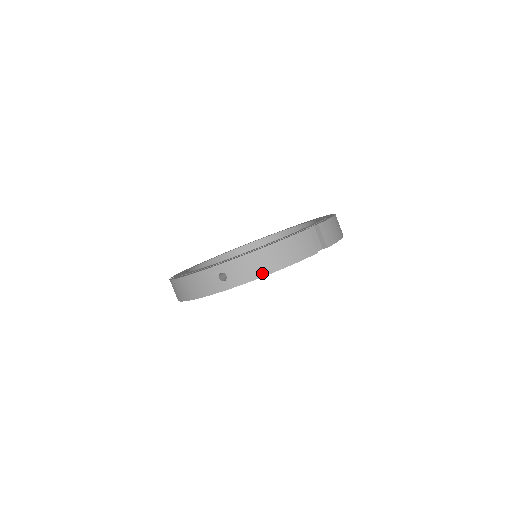
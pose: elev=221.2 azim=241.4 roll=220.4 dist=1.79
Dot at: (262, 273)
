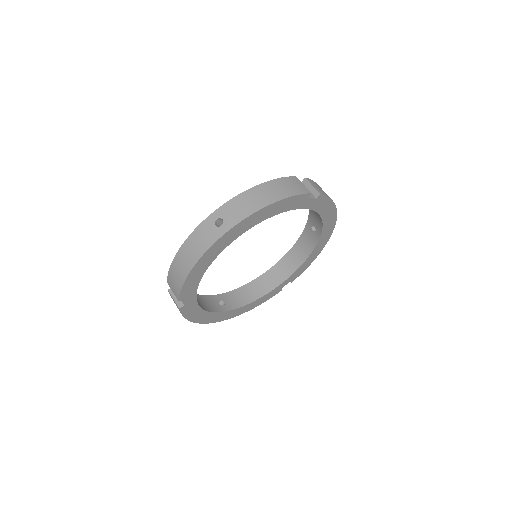
Dot at: (258, 207)
